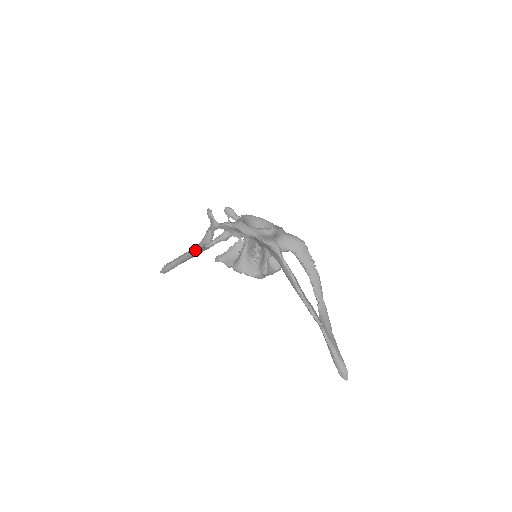
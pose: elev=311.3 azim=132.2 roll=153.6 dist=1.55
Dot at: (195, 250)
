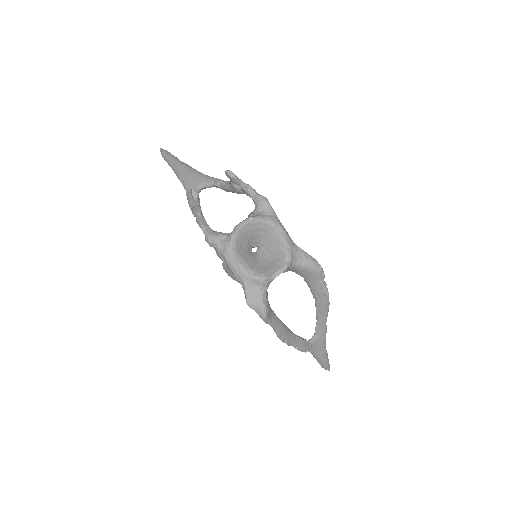
Dot at: (187, 194)
